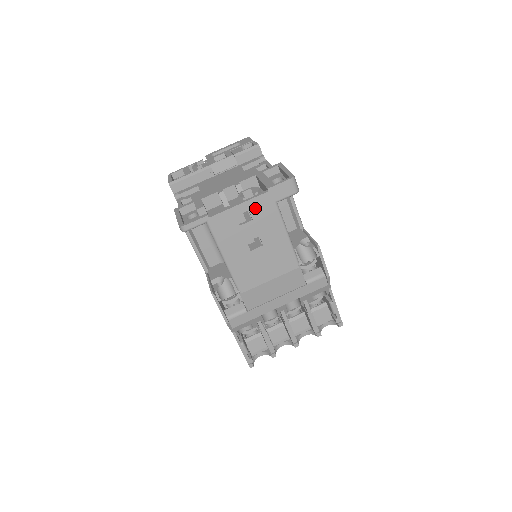
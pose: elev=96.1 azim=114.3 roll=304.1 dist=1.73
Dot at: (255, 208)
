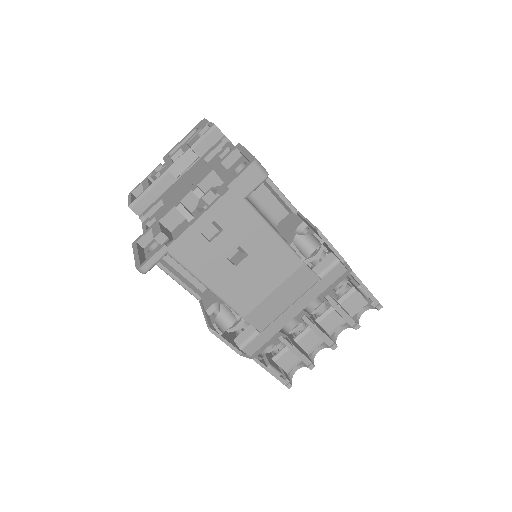
Dot at: (220, 215)
